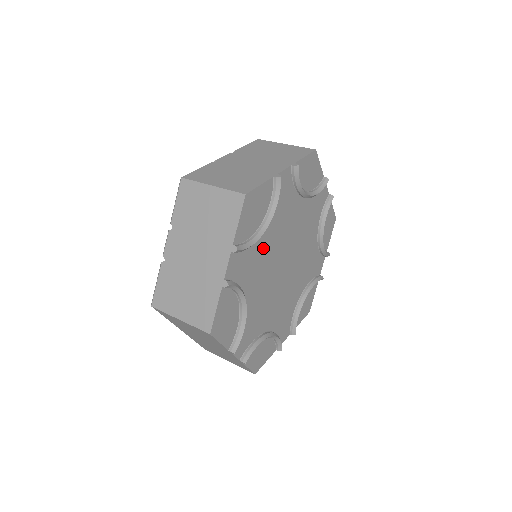
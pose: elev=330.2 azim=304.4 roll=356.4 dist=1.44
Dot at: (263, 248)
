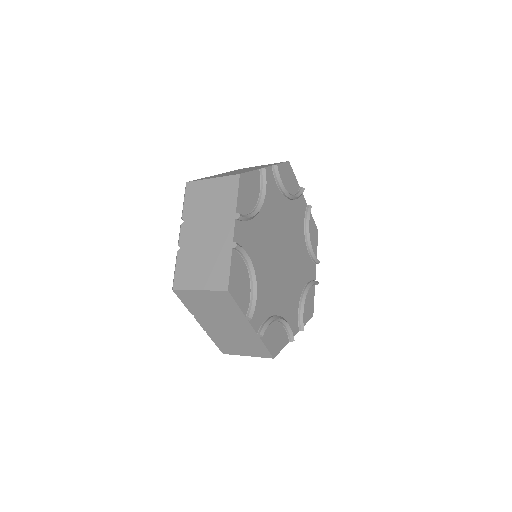
Dot at: (261, 229)
